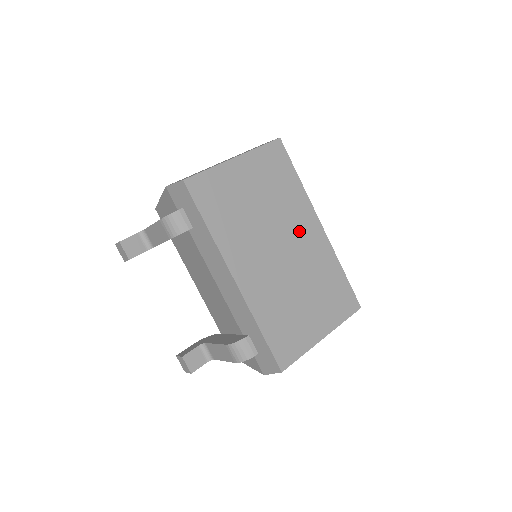
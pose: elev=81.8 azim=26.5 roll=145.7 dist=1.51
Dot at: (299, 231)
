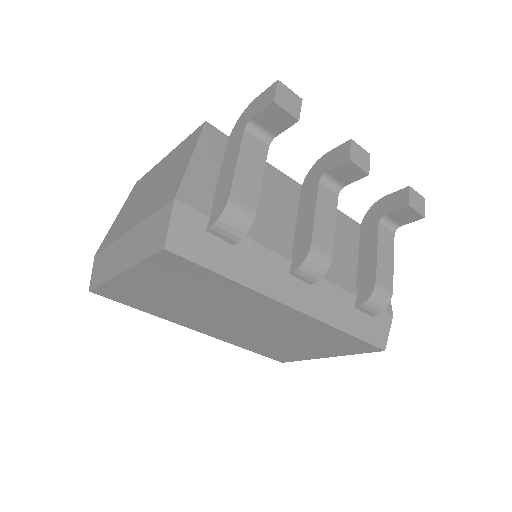
Dot at: (257, 312)
